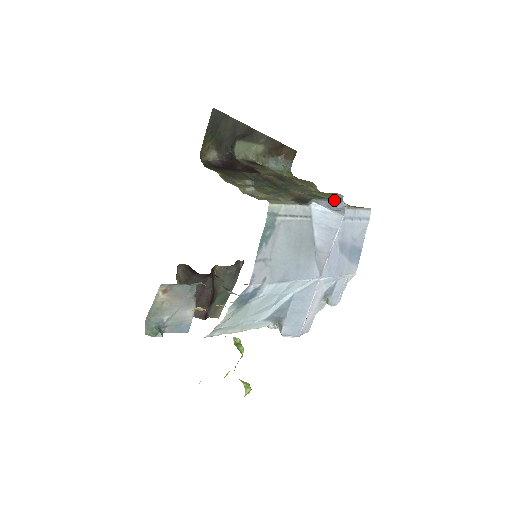
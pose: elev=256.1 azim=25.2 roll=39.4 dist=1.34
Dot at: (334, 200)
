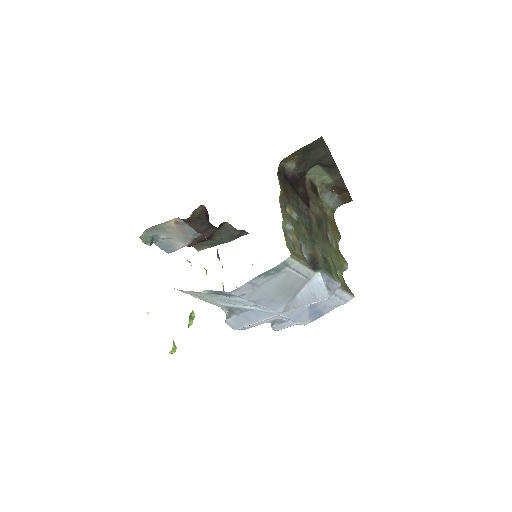
Dot at: (336, 278)
